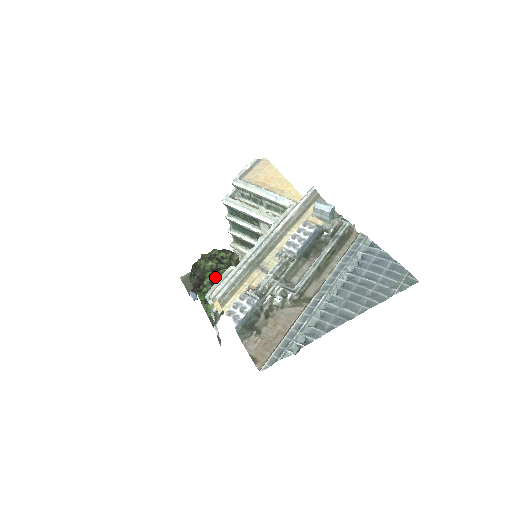
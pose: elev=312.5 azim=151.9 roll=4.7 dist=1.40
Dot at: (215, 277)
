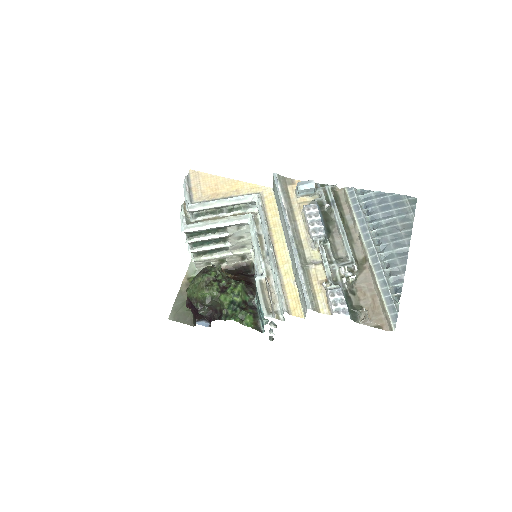
Dot at: (231, 296)
